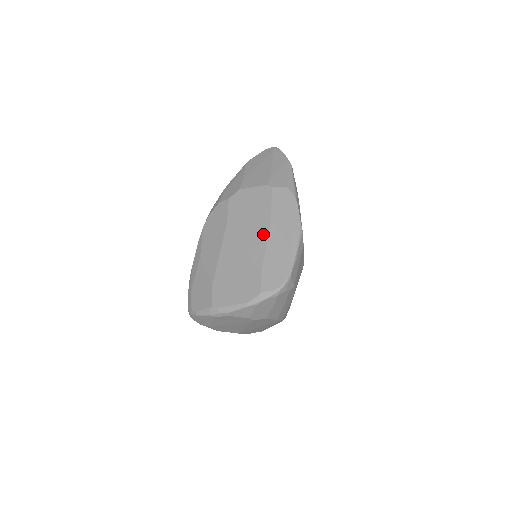
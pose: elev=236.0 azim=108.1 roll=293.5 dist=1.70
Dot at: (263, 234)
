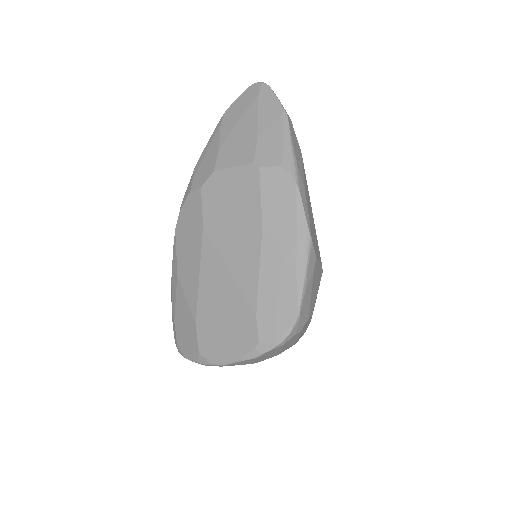
Dot at: (253, 249)
